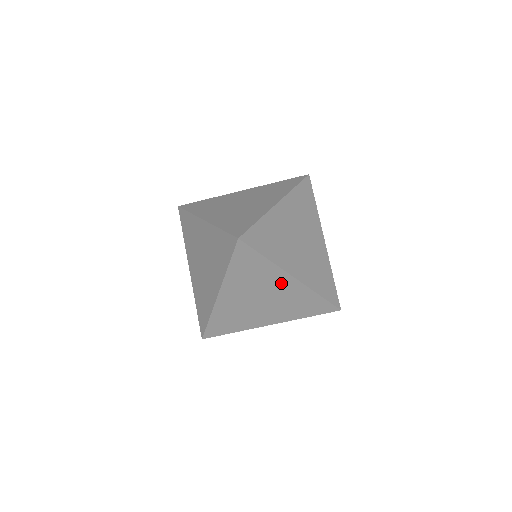
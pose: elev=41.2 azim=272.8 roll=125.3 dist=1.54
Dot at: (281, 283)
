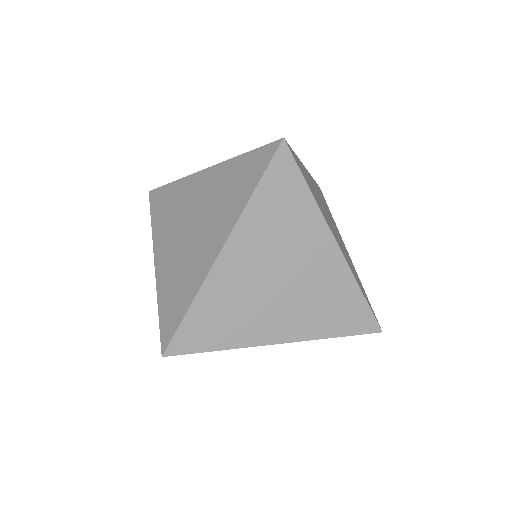
Dot at: (317, 250)
